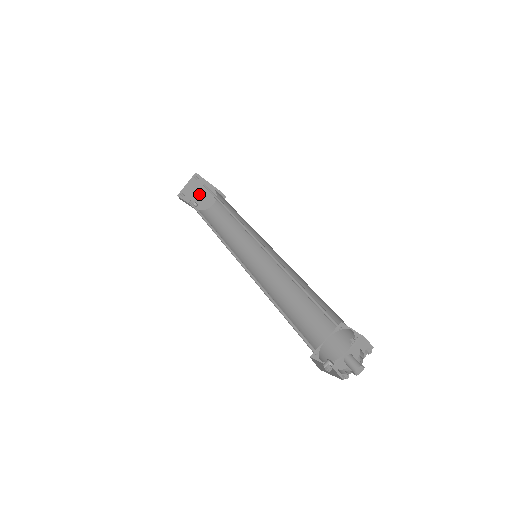
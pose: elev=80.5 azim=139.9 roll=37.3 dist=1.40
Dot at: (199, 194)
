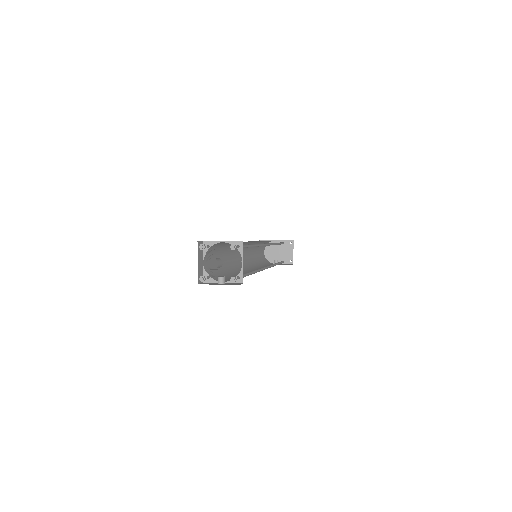
Dot at: (275, 253)
